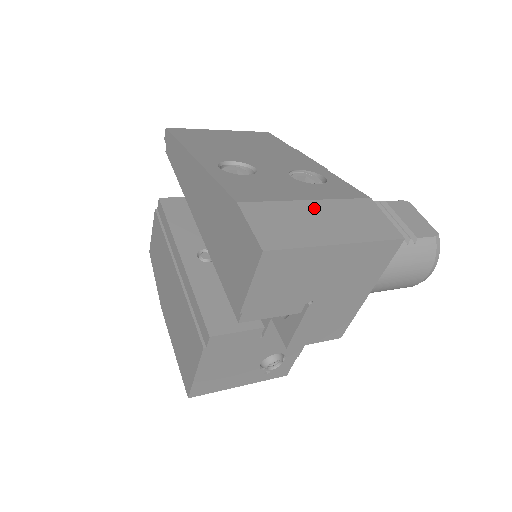
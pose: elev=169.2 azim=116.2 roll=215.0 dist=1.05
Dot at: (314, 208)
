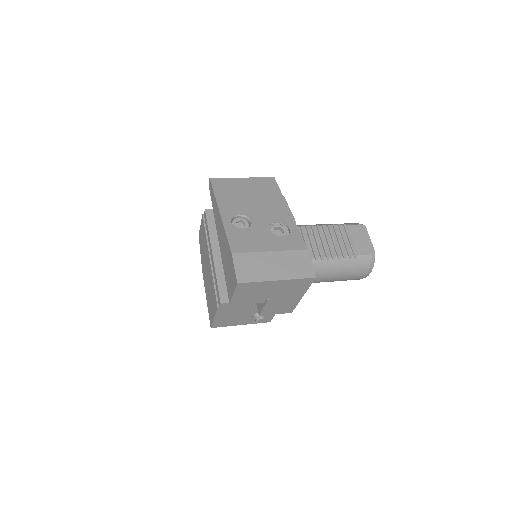
Dot at: (272, 257)
